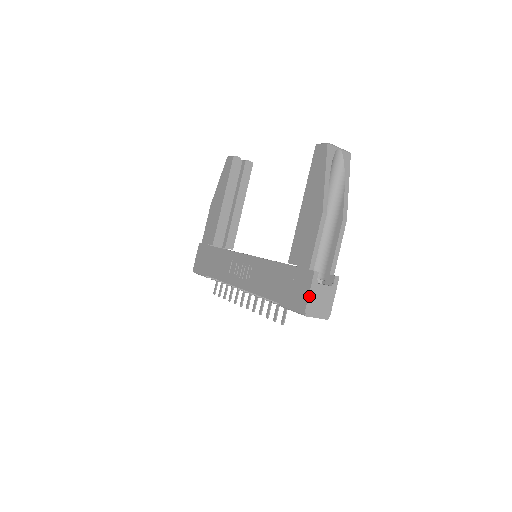
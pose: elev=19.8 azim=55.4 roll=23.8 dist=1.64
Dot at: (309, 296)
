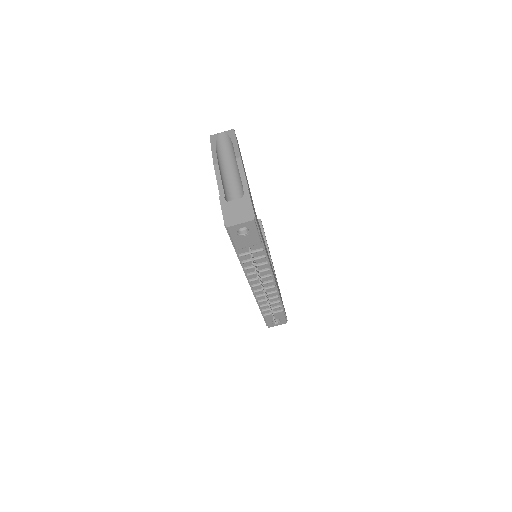
Dot at: (223, 213)
